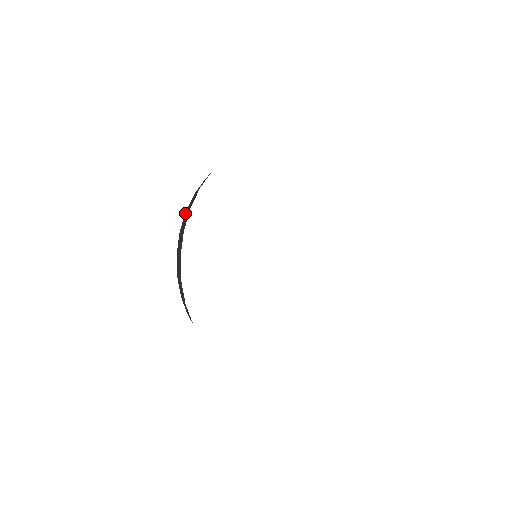
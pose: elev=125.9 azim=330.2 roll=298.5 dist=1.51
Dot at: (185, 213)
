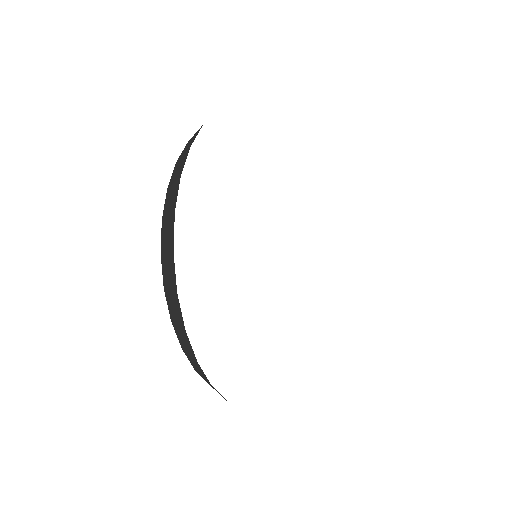
Dot at: occluded
